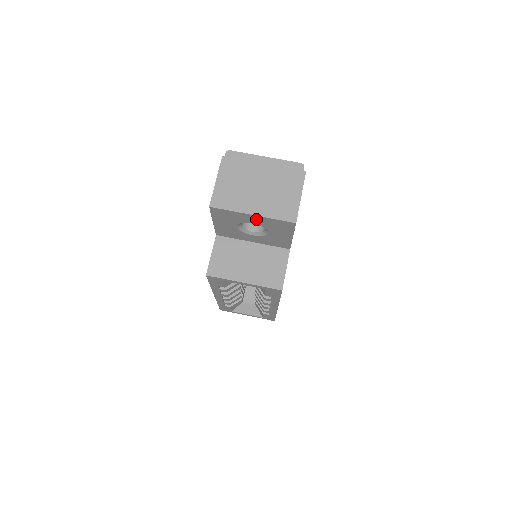
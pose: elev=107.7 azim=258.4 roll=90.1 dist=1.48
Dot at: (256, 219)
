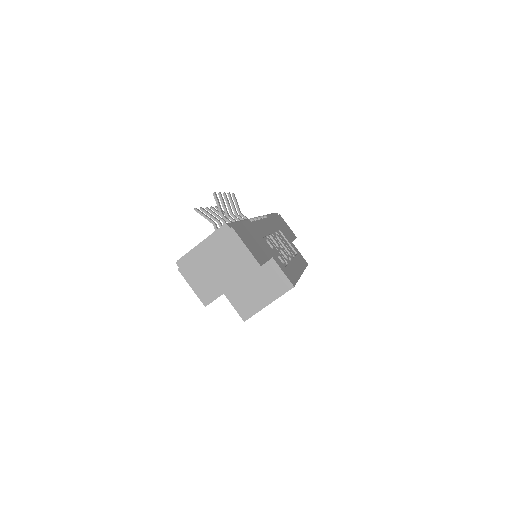
Dot at: occluded
